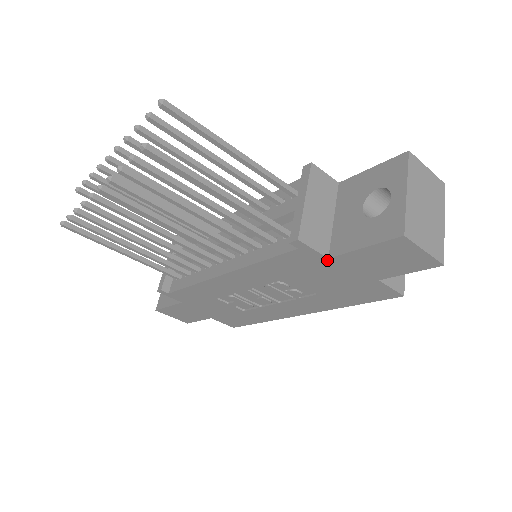
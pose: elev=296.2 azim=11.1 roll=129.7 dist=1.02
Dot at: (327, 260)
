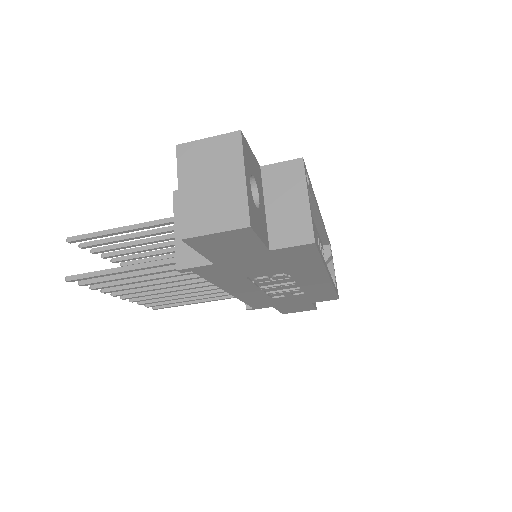
Dot at: (217, 264)
